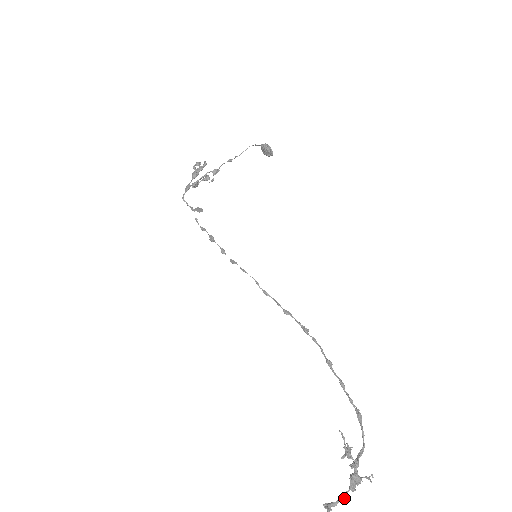
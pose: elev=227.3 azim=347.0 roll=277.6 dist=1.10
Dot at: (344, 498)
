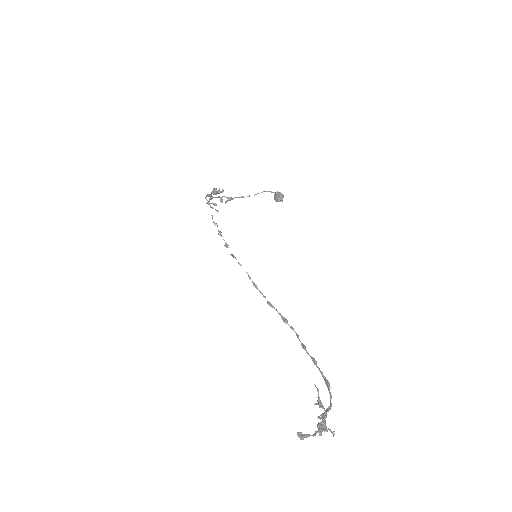
Dot at: (314, 434)
